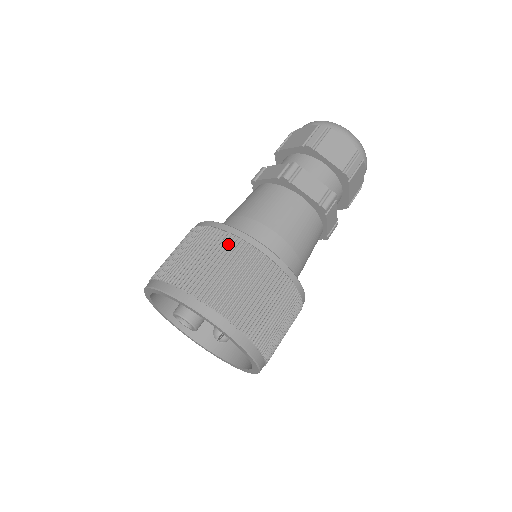
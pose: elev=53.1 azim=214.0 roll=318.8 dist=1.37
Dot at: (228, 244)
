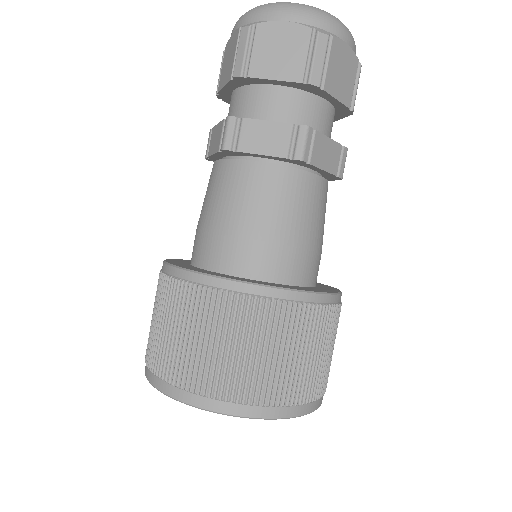
Dot at: (186, 298)
